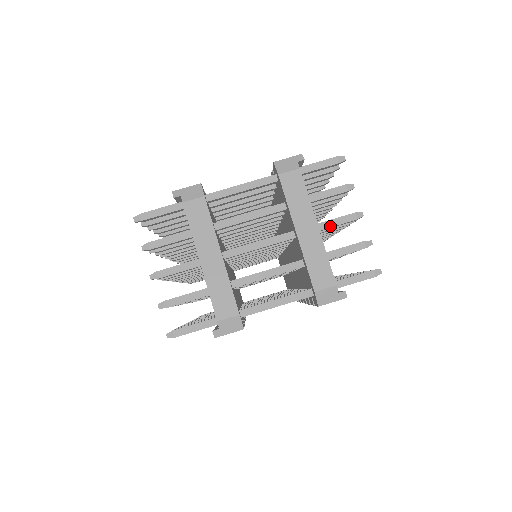
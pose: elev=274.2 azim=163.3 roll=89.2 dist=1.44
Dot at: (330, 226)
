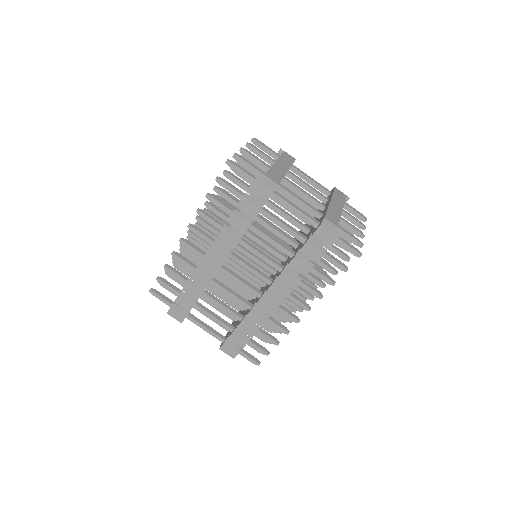
Dot at: (346, 222)
